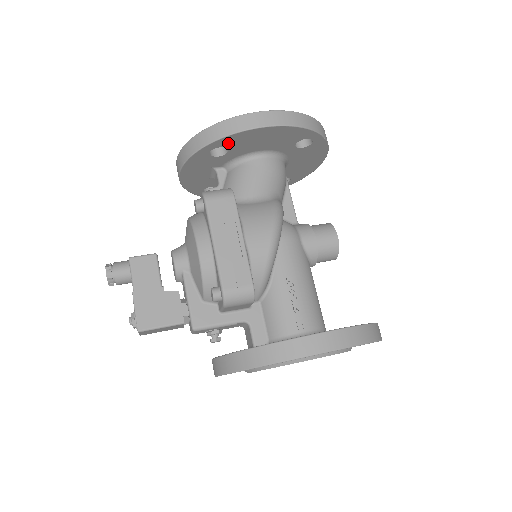
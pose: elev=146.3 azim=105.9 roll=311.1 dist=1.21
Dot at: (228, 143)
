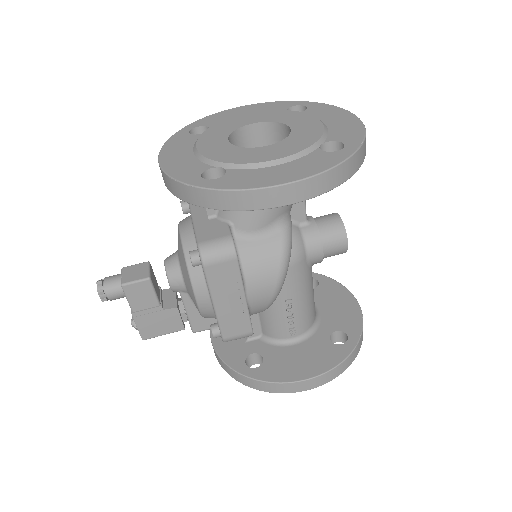
Dot at: occluded
